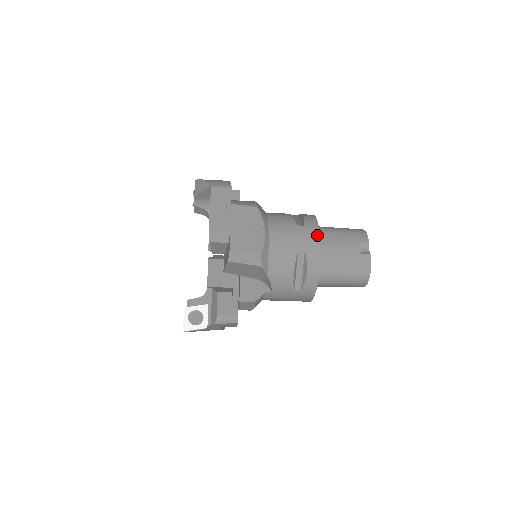
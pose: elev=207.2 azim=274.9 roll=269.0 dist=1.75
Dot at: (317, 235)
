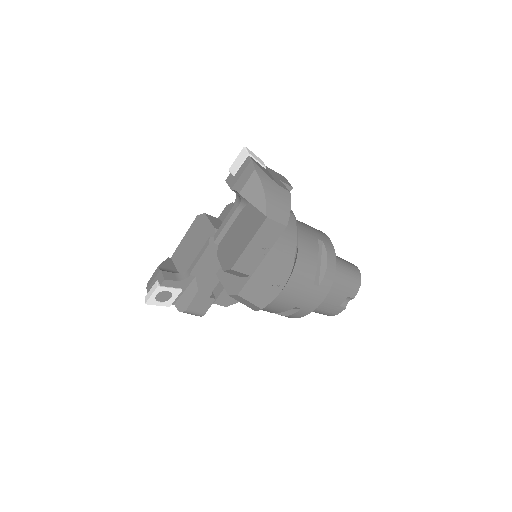
Dot at: (322, 300)
